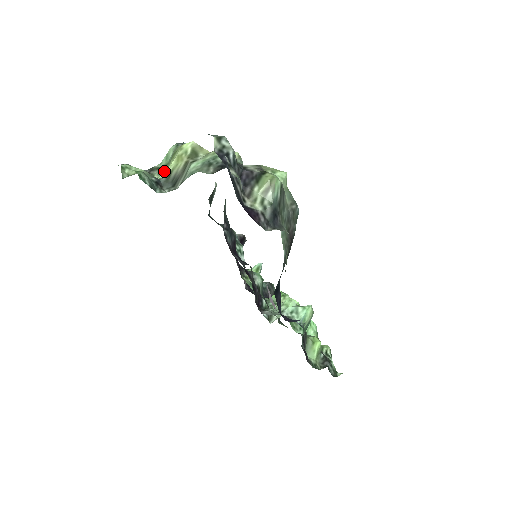
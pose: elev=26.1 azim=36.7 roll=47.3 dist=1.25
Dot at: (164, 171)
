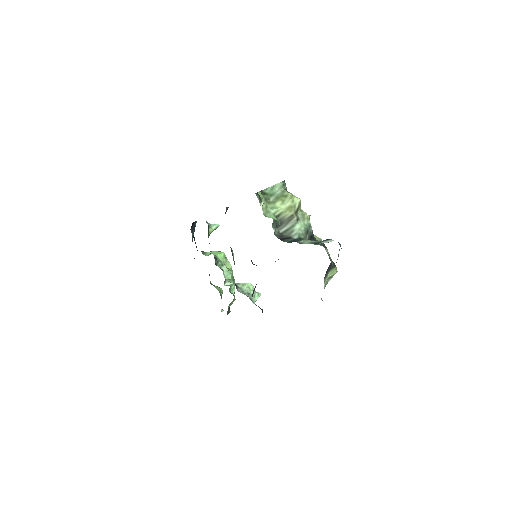
Dot at: (269, 201)
